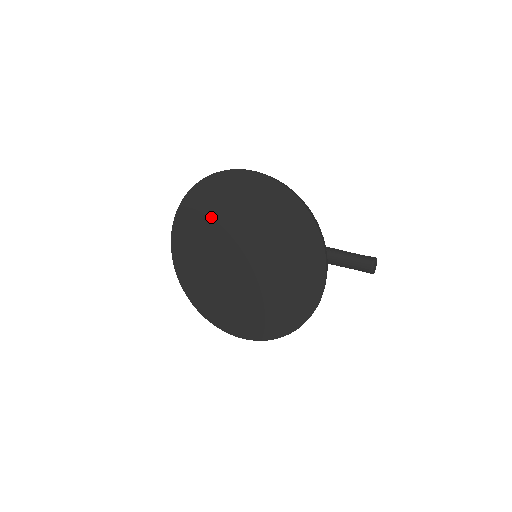
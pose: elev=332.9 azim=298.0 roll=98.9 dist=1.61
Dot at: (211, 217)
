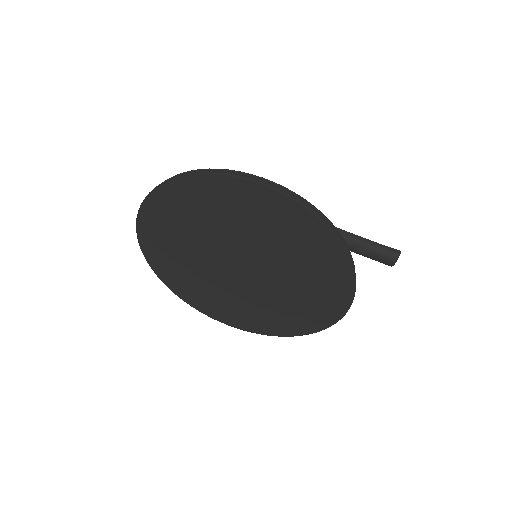
Dot at: (198, 220)
